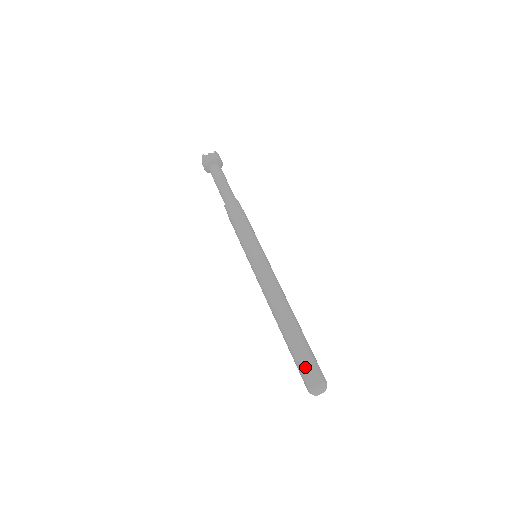
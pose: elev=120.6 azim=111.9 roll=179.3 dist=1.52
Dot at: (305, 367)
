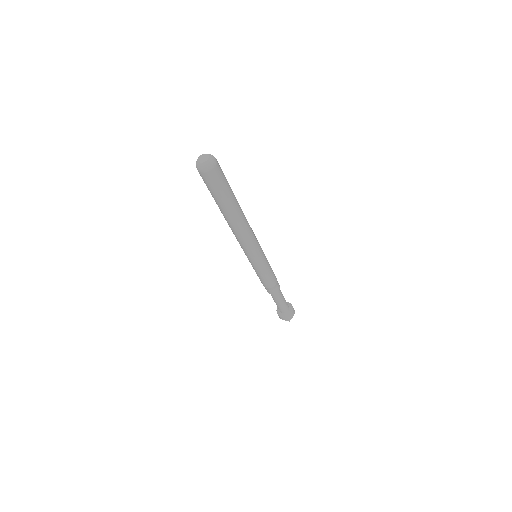
Dot at: occluded
